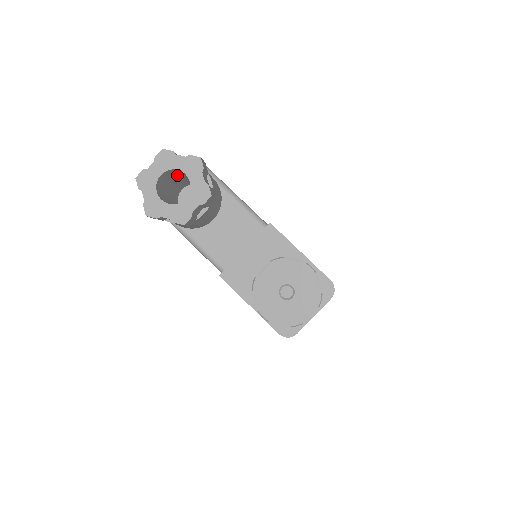
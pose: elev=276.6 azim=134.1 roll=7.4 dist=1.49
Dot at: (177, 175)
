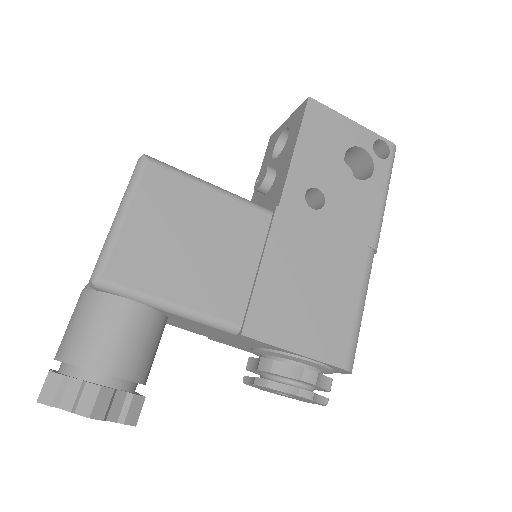
Dot at: occluded
